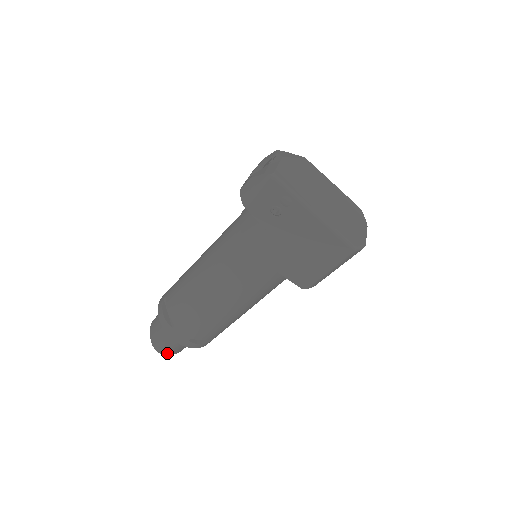
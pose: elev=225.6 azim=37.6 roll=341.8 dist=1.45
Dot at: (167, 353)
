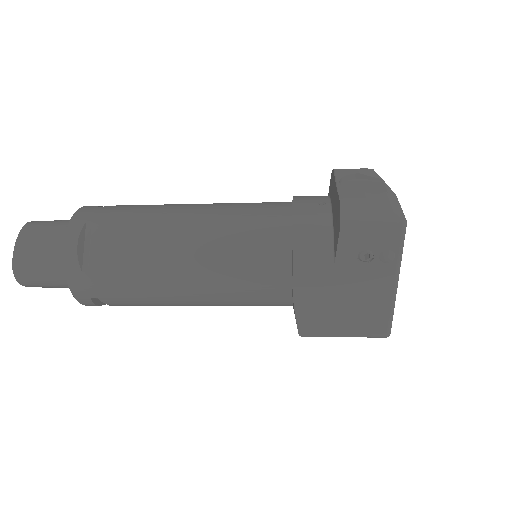
Dot at: (28, 284)
